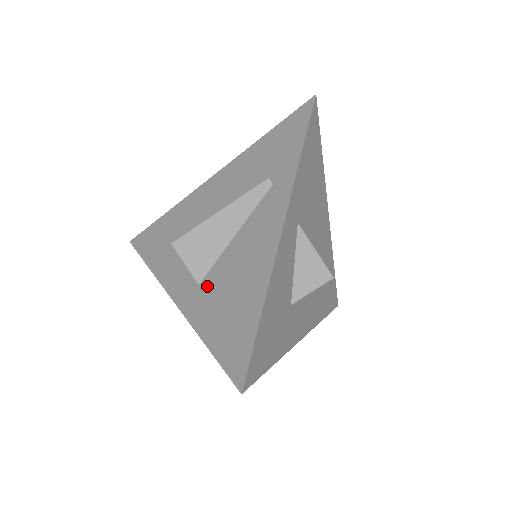
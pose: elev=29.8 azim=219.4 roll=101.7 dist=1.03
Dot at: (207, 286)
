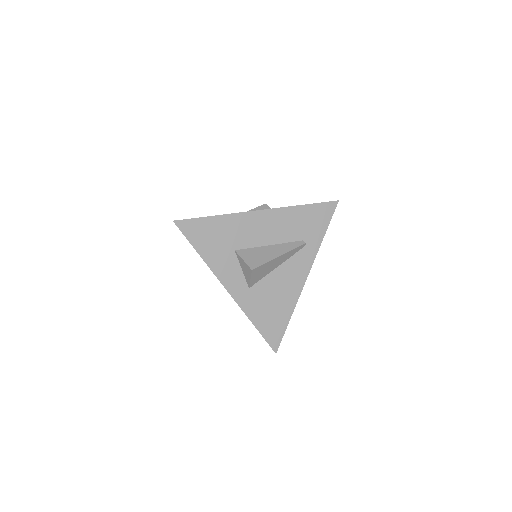
Dot at: (256, 292)
